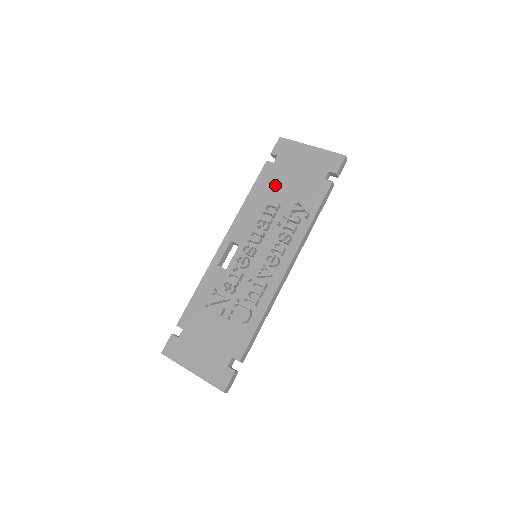
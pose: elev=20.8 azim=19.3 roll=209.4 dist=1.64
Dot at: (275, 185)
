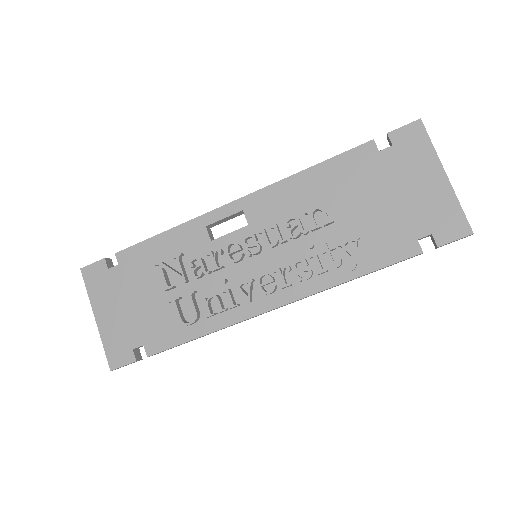
Dot at: (353, 186)
